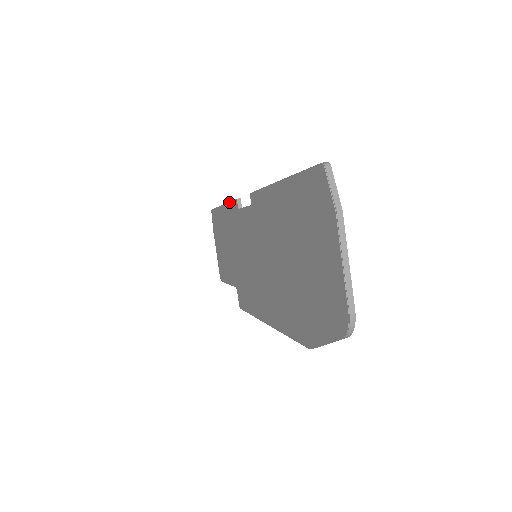
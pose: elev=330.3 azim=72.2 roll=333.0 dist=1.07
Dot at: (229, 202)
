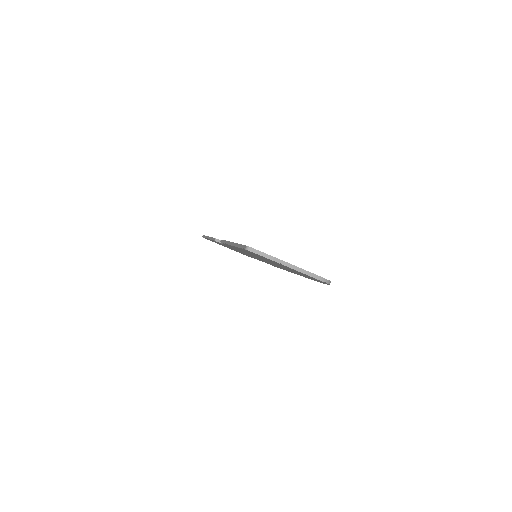
Dot at: occluded
